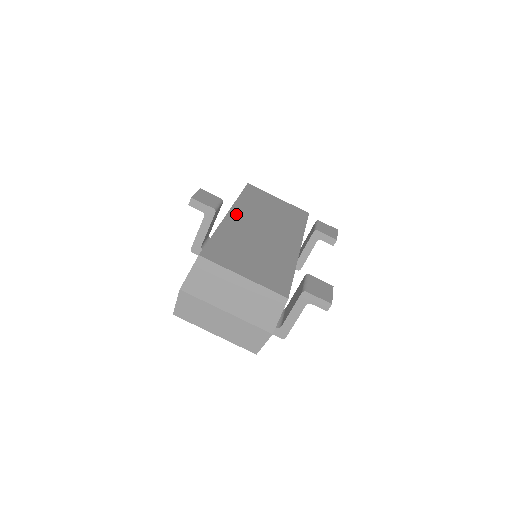
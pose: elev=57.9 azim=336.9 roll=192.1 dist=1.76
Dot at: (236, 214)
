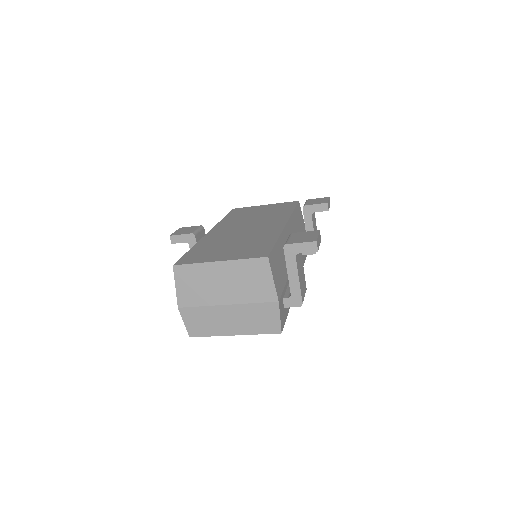
Dot at: (217, 229)
